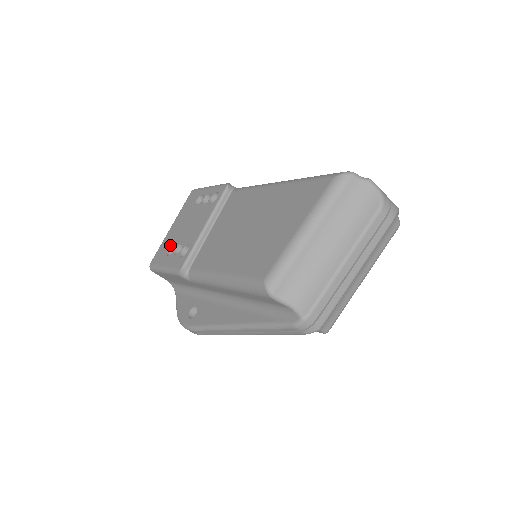
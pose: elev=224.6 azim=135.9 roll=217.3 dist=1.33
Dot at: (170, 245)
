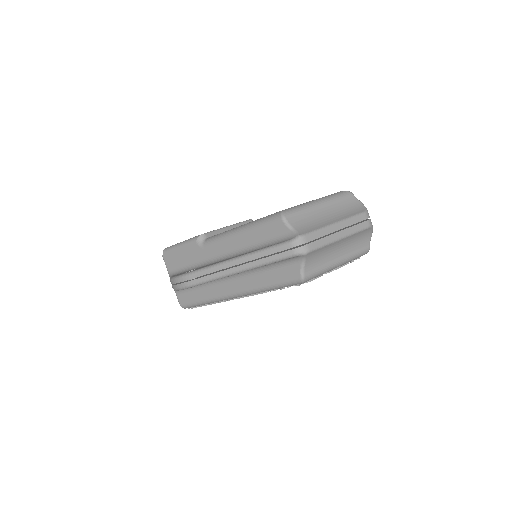
Dot at: occluded
